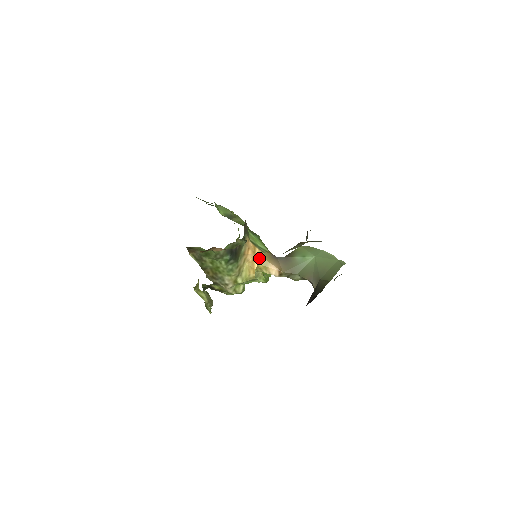
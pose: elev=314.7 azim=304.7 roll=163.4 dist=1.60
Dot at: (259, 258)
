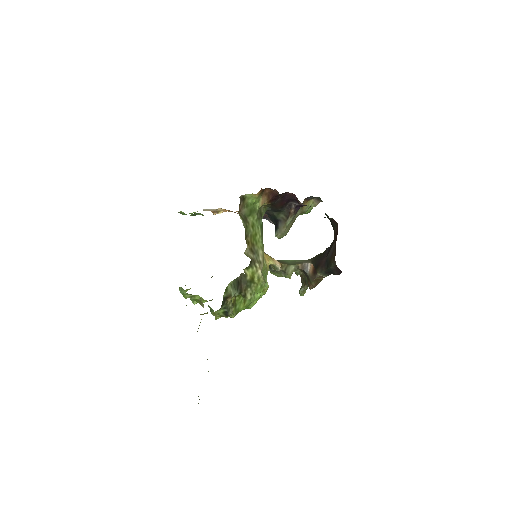
Dot at: occluded
